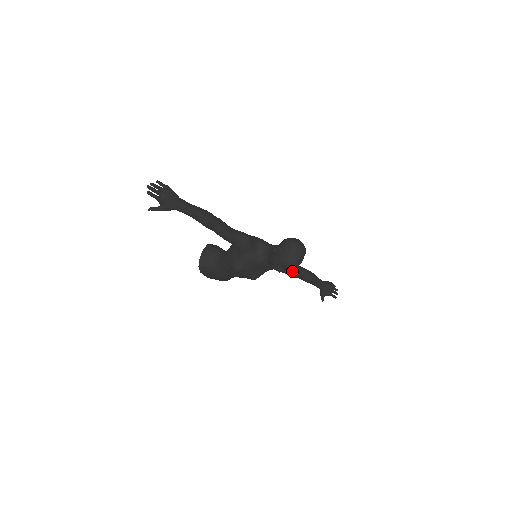
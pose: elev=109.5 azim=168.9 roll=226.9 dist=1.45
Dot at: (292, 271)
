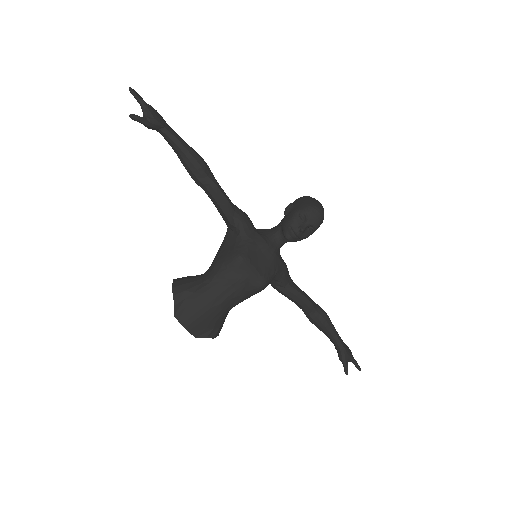
Dot at: (302, 292)
